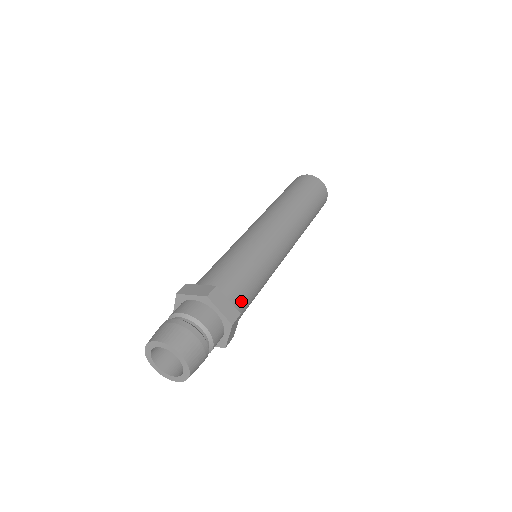
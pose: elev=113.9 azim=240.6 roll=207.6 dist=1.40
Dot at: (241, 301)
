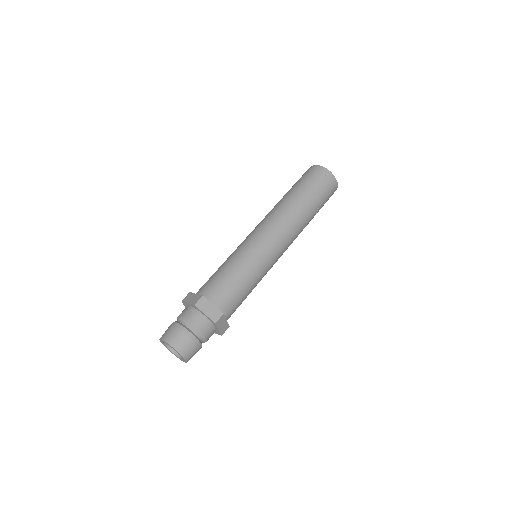
Dot at: (227, 302)
